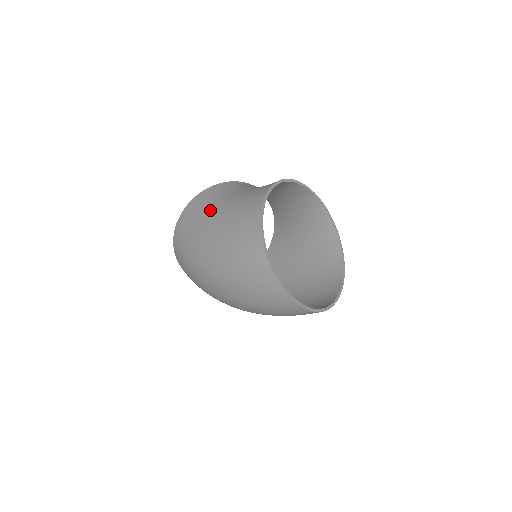
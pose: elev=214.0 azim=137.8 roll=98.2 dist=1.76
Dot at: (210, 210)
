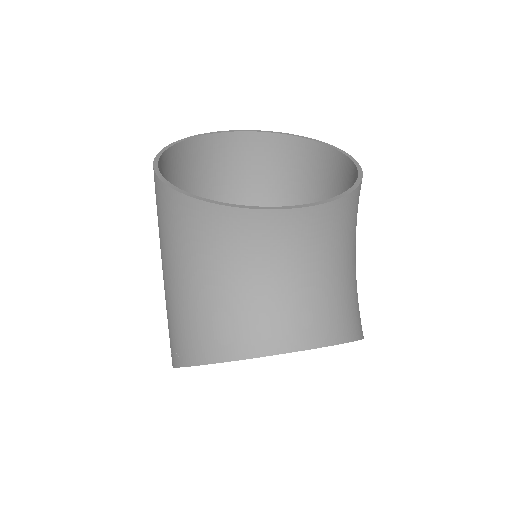
Dot at: (162, 248)
